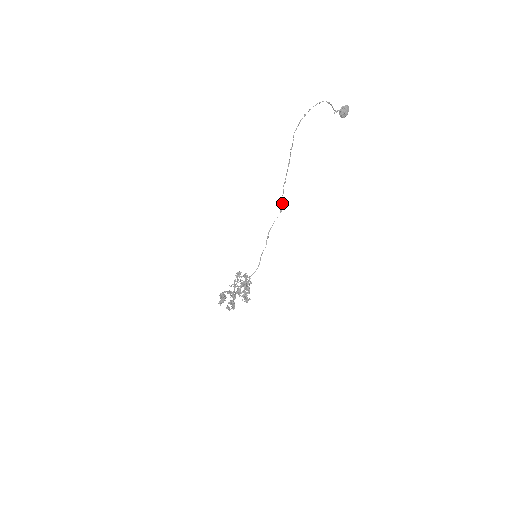
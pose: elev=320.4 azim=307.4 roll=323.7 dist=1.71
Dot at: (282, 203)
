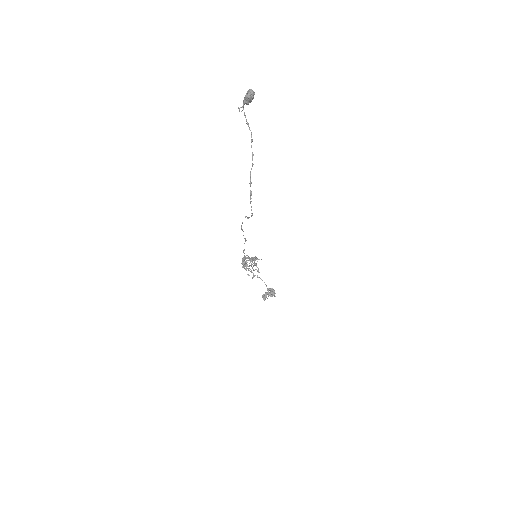
Dot at: occluded
